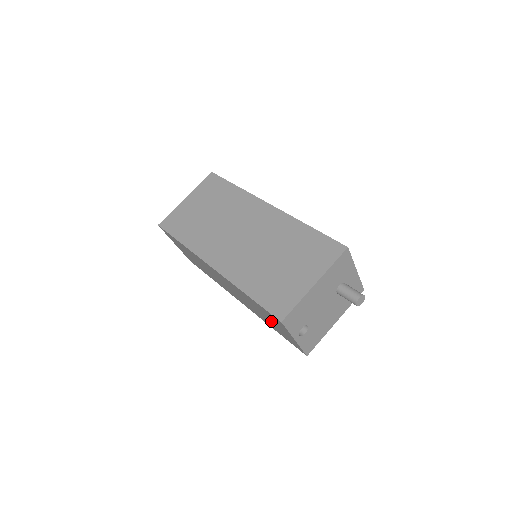
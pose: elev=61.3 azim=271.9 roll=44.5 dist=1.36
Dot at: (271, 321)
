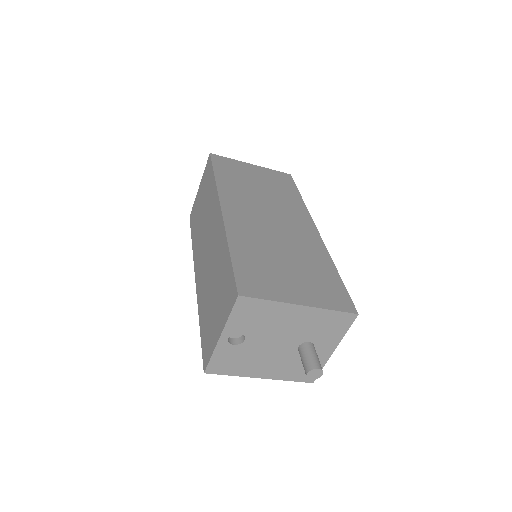
Dot at: (215, 303)
